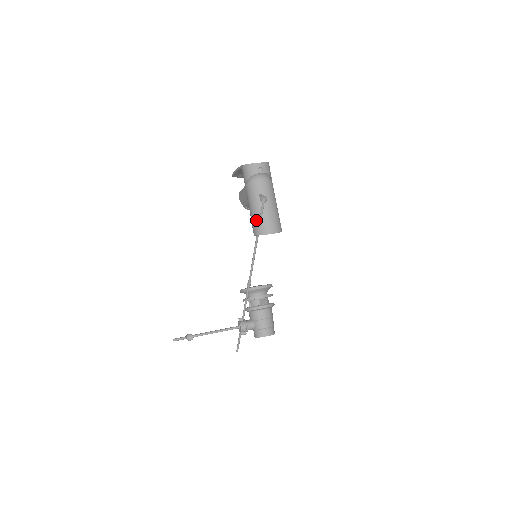
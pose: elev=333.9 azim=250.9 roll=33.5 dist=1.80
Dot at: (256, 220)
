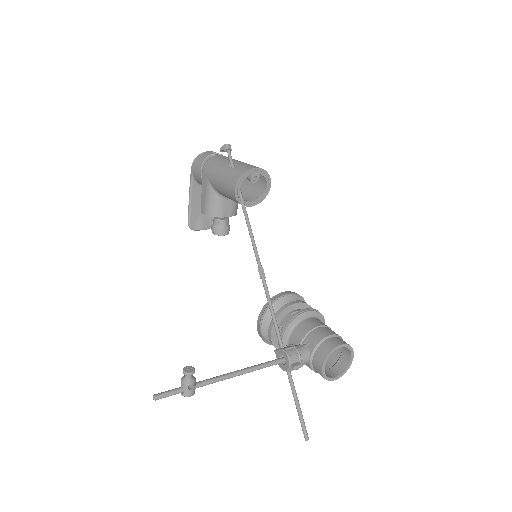
Dot at: (228, 173)
